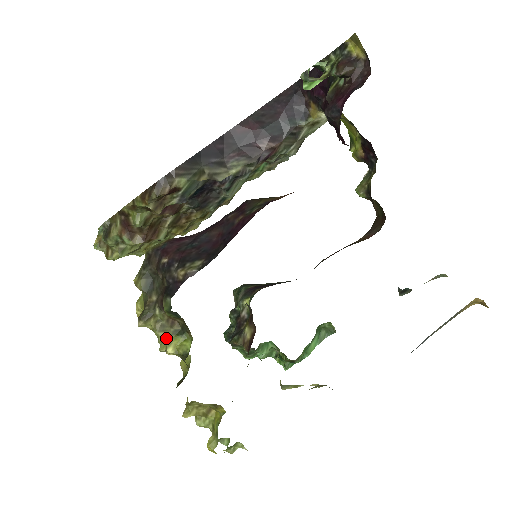
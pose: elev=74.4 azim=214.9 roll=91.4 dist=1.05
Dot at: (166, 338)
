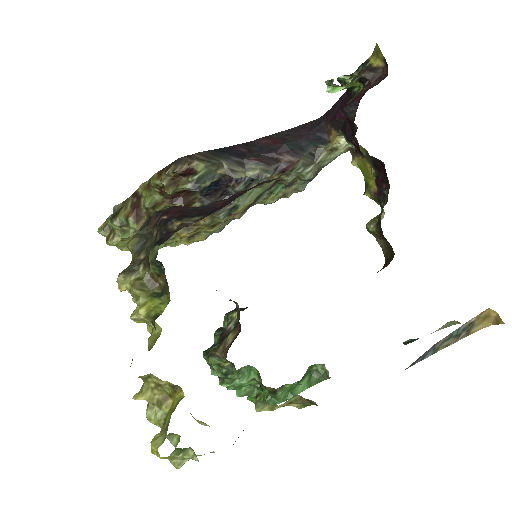
Dot at: (142, 297)
